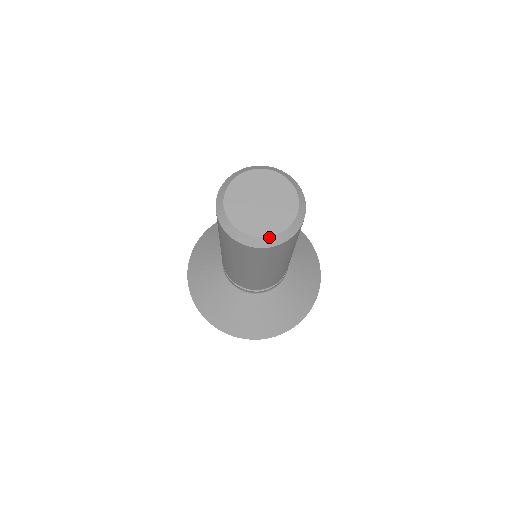
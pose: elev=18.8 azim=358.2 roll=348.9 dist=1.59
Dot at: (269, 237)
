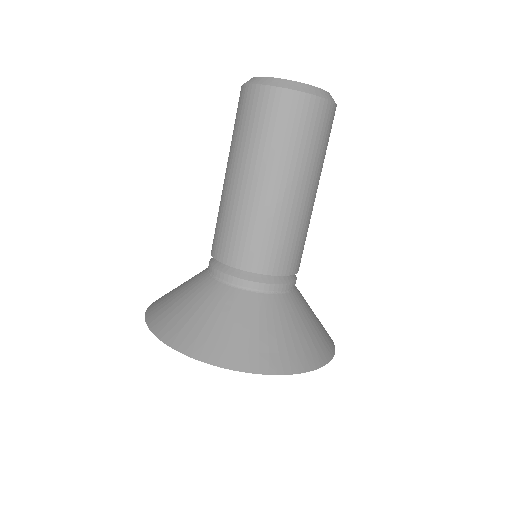
Dot at: (281, 79)
